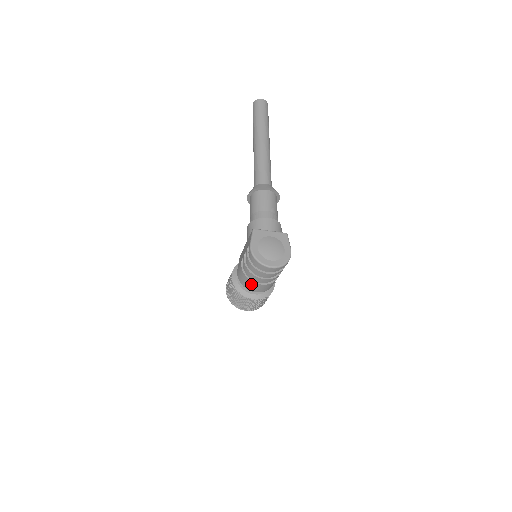
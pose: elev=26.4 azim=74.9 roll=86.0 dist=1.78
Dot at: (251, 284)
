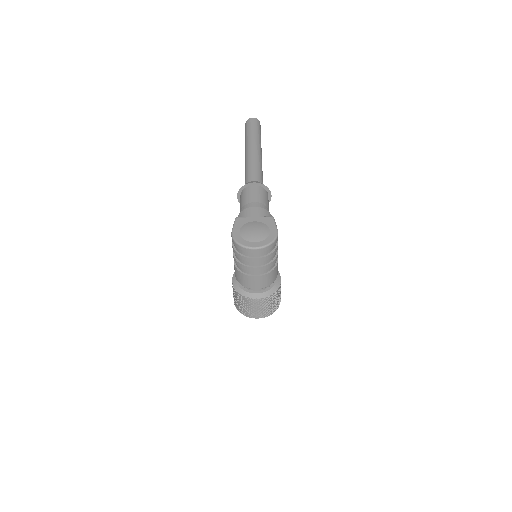
Dot at: (246, 279)
